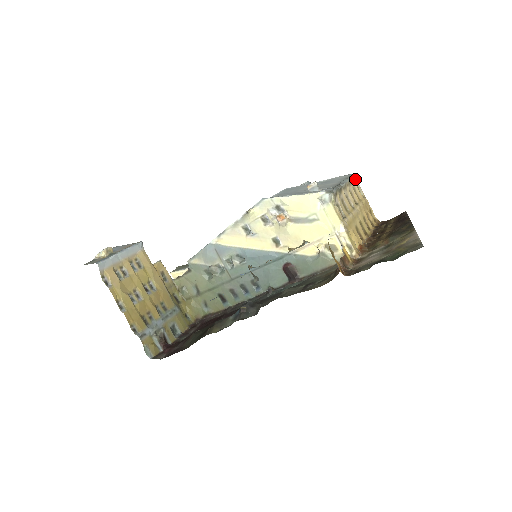
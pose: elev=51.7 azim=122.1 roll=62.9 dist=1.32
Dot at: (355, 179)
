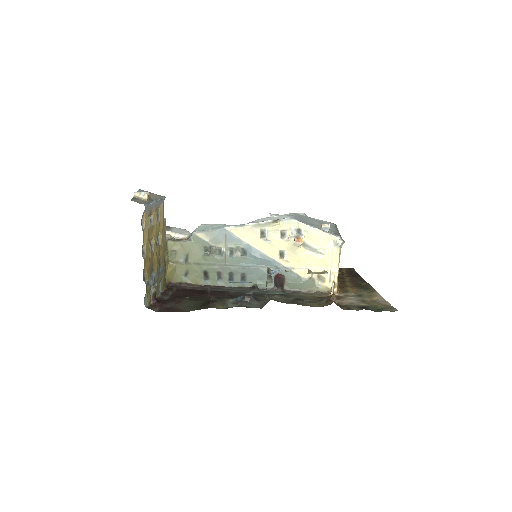
Dot at: occluded
